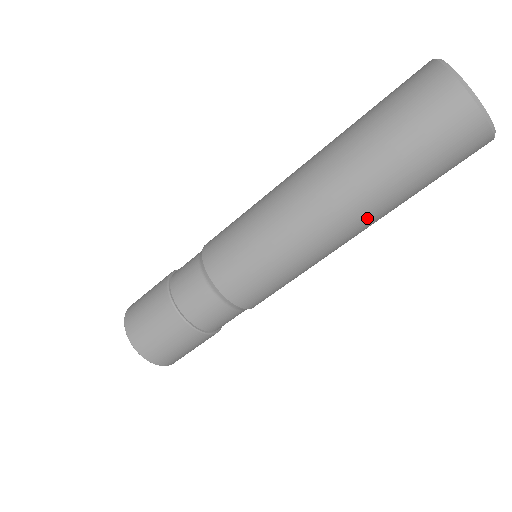
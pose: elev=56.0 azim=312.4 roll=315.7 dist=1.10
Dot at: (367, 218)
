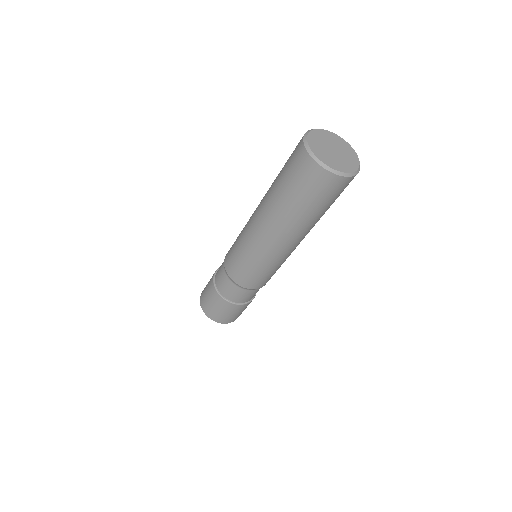
Dot at: (292, 233)
